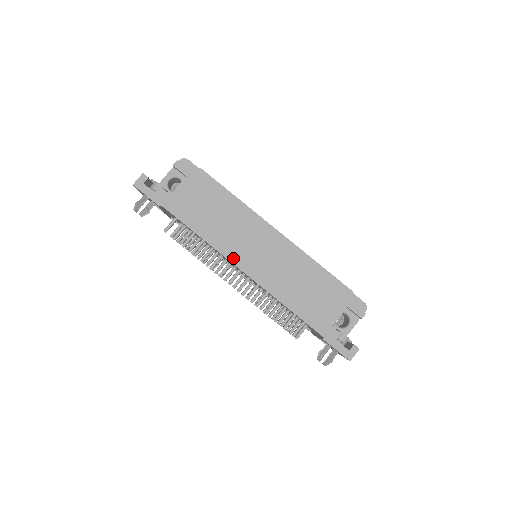
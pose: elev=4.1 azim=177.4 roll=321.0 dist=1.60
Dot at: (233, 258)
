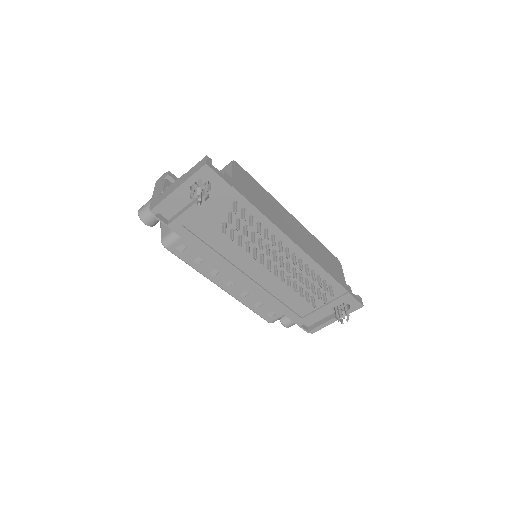
Dot at: (287, 234)
